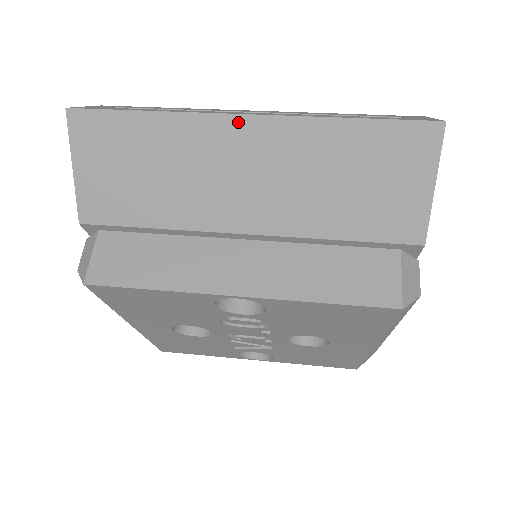
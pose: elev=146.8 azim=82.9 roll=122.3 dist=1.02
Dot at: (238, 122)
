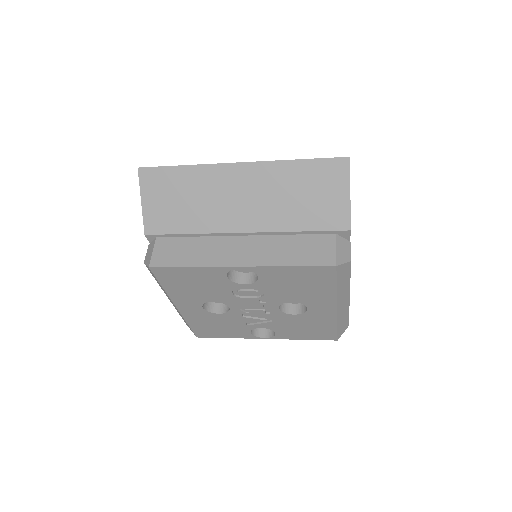
Dot at: (234, 167)
